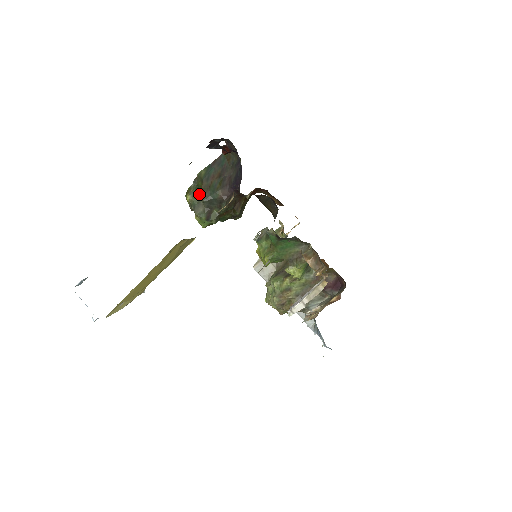
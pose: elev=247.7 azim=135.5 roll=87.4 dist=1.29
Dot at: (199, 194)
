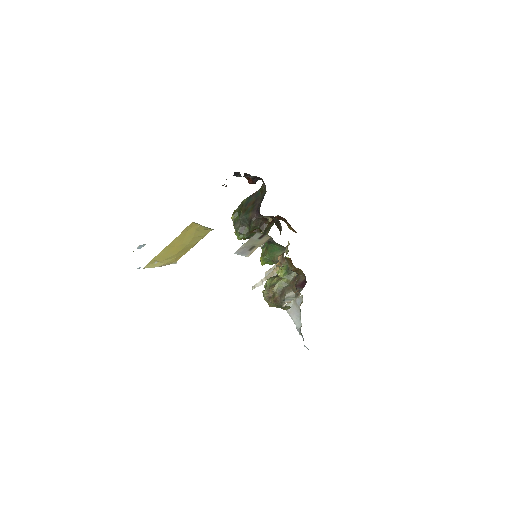
Dot at: (239, 215)
